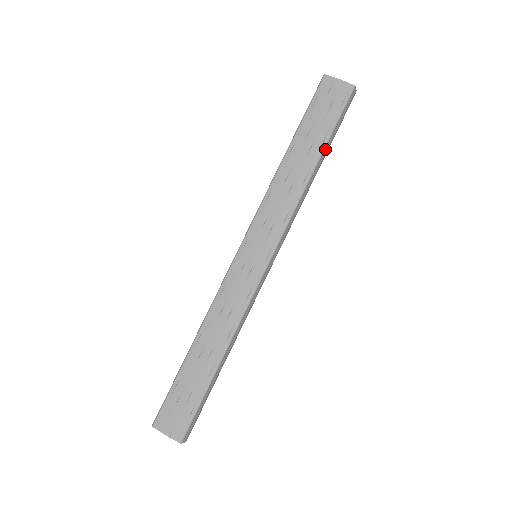
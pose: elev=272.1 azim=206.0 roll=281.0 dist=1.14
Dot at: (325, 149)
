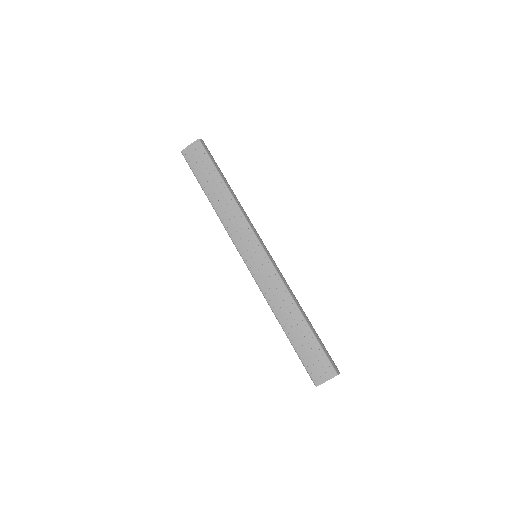
Dot at: (222, 177)
